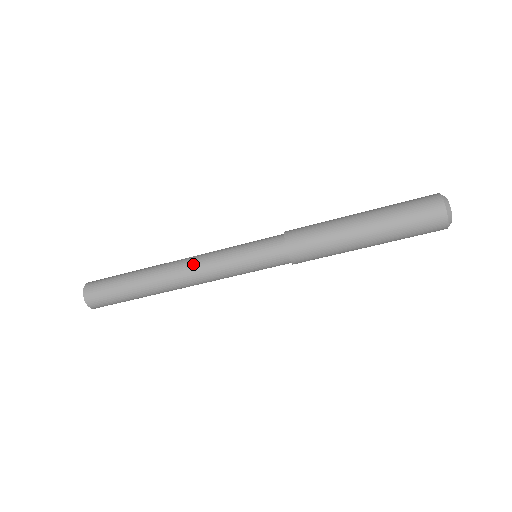
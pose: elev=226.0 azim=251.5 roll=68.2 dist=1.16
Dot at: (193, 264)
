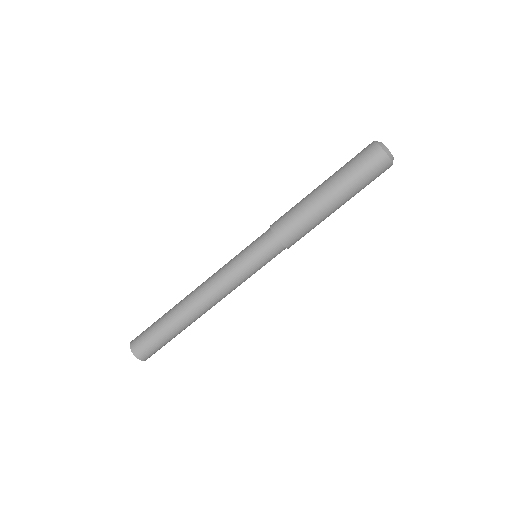
Dot at: (208, 283)
